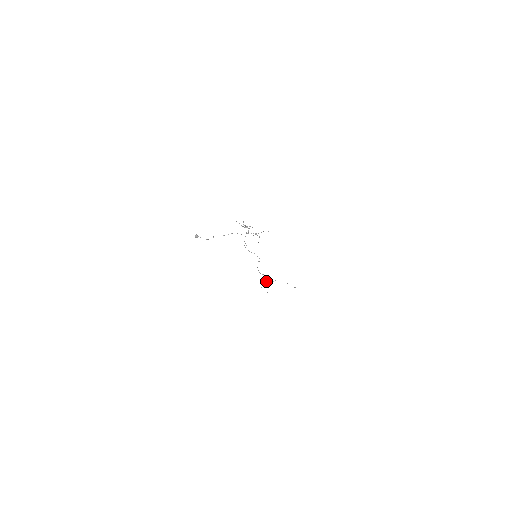
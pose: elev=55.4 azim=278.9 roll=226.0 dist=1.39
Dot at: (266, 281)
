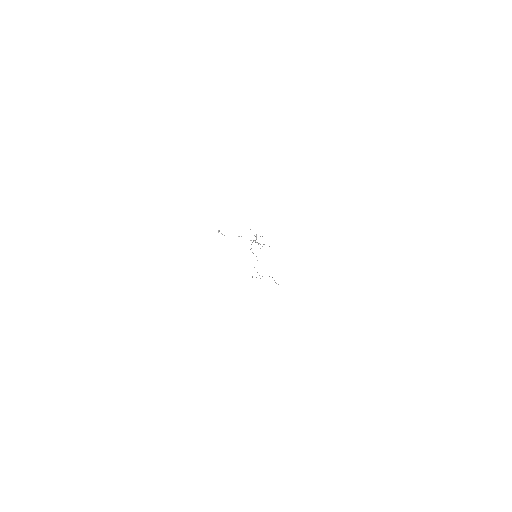
Dot at: occluded
